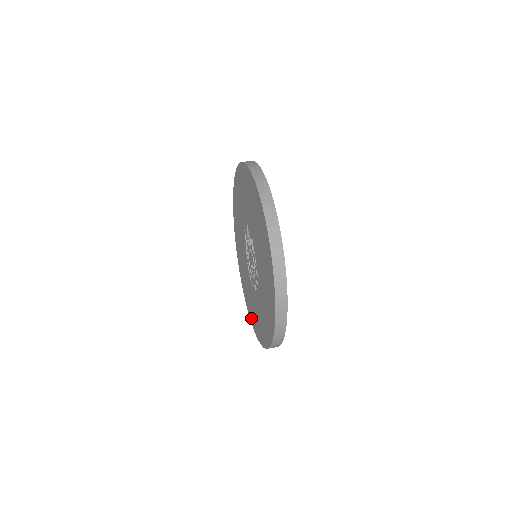
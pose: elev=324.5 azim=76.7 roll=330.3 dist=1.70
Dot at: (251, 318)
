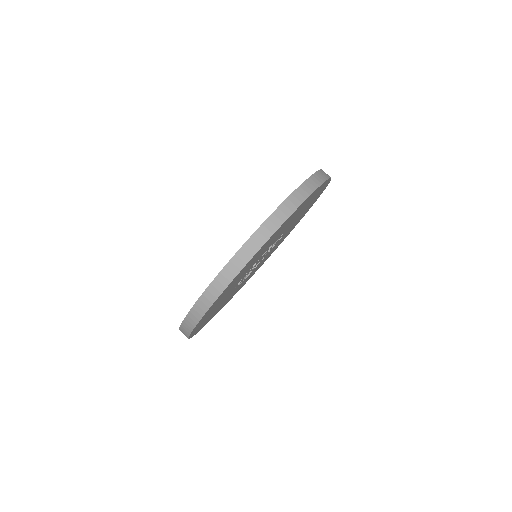
Dot at: occluded
